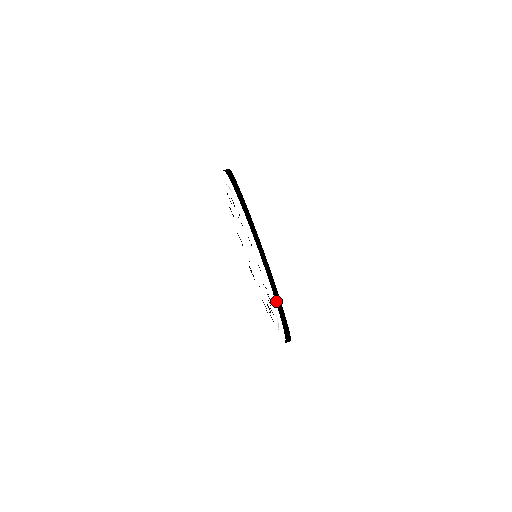
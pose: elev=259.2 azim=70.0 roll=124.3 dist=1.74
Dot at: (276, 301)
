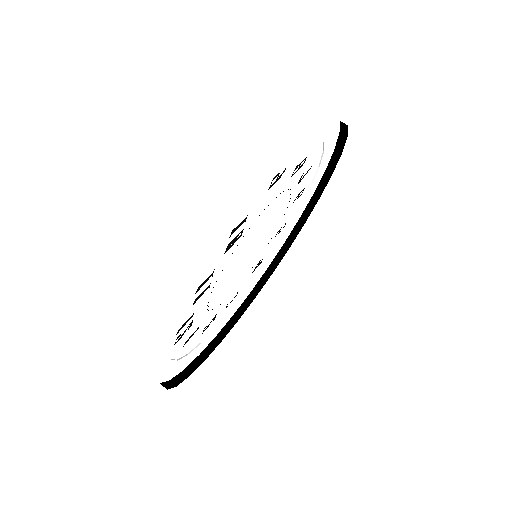
Dot at: occluded
